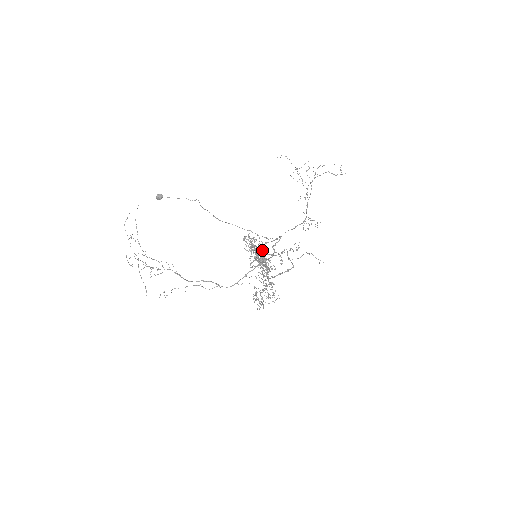
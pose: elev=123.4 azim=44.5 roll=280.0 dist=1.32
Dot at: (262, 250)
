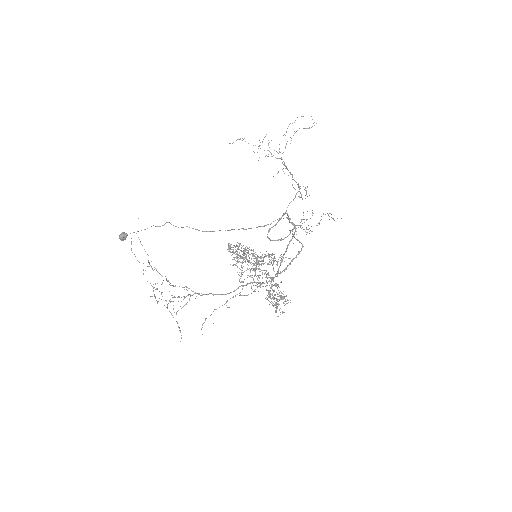
Dot at: (269, 239)
